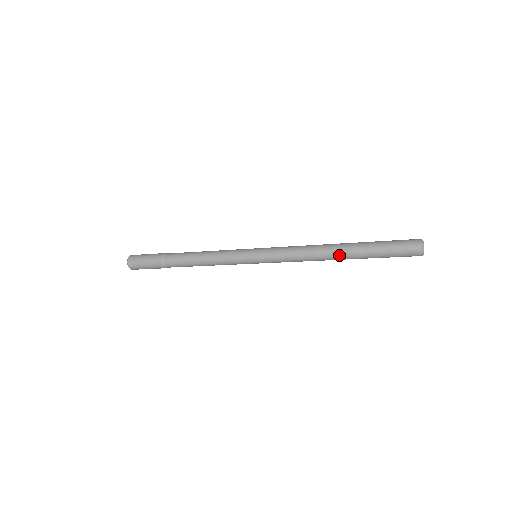
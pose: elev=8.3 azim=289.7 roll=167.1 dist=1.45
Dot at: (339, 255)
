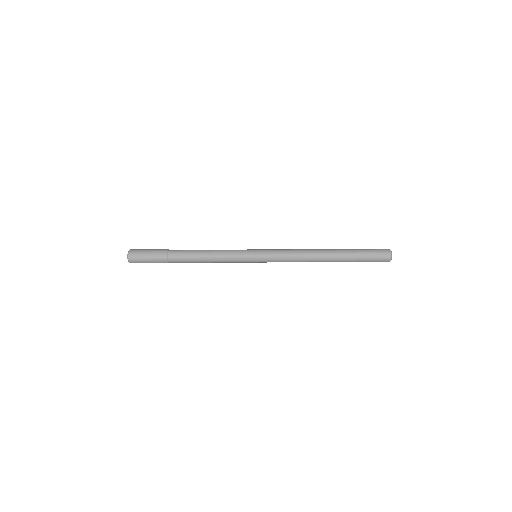
Dot at: occluded
